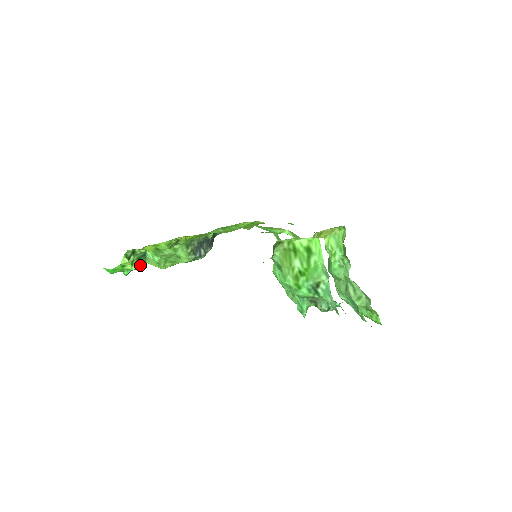
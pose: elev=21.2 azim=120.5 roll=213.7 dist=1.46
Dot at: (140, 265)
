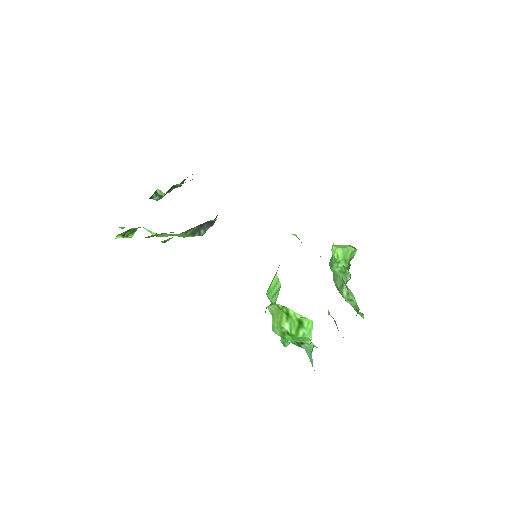
Dot at: occluded
